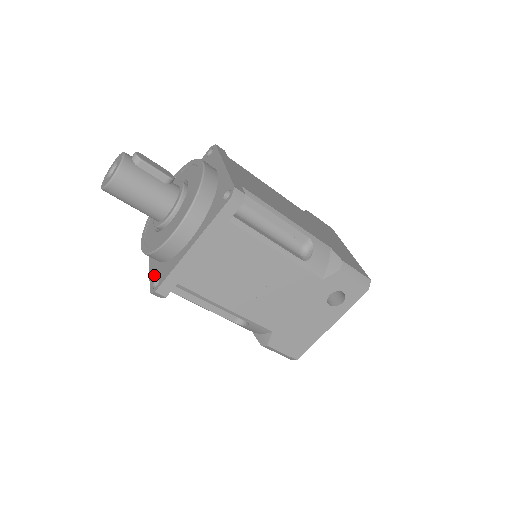
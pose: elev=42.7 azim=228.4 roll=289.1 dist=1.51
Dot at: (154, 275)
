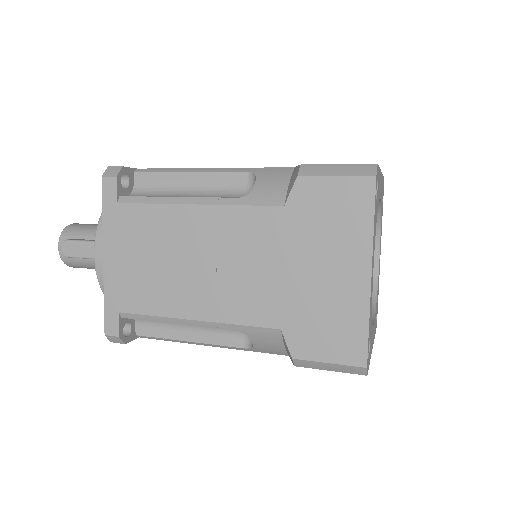
Dot at: occluded
